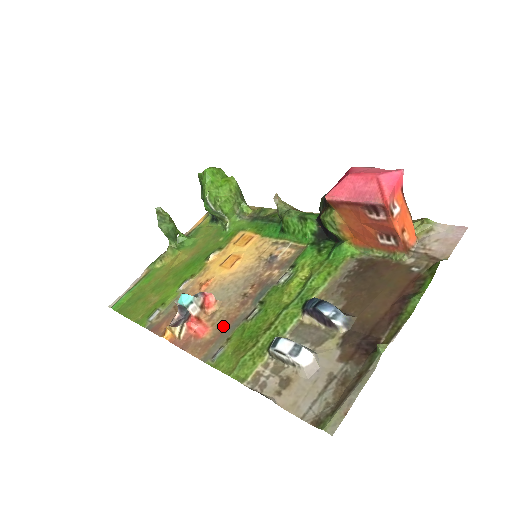
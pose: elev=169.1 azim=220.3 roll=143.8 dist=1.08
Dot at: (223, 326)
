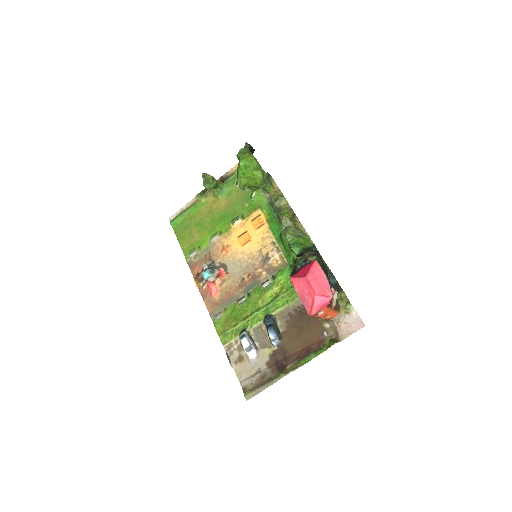
Dot at: (225, 297)
